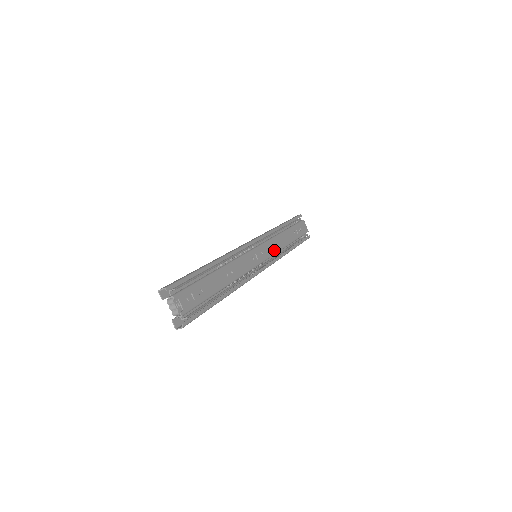
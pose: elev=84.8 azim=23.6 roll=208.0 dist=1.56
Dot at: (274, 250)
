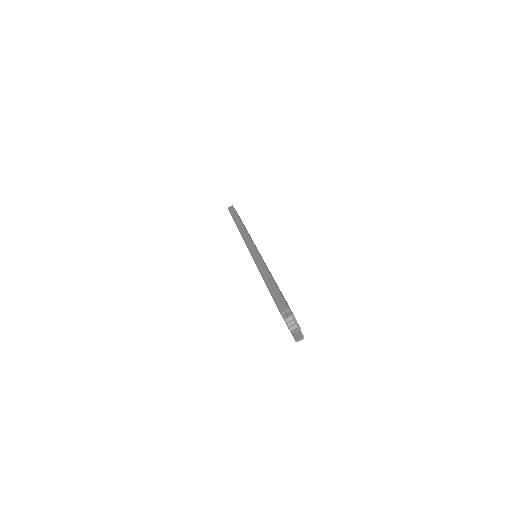
Dot at: occluded
